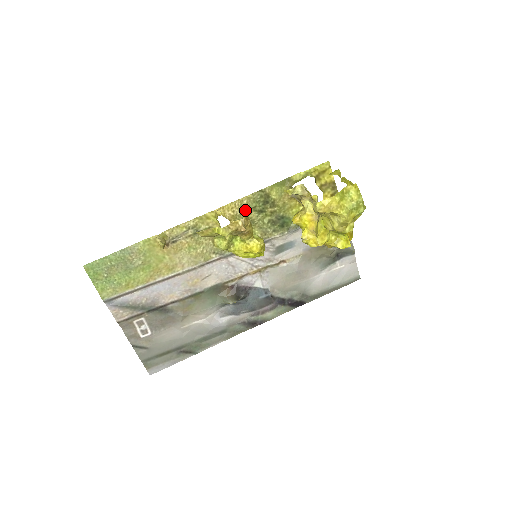
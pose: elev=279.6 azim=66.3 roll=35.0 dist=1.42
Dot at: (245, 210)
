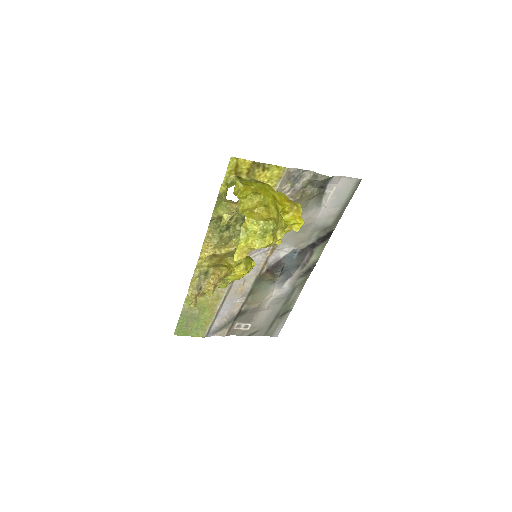
Dot at: (217, 238)
